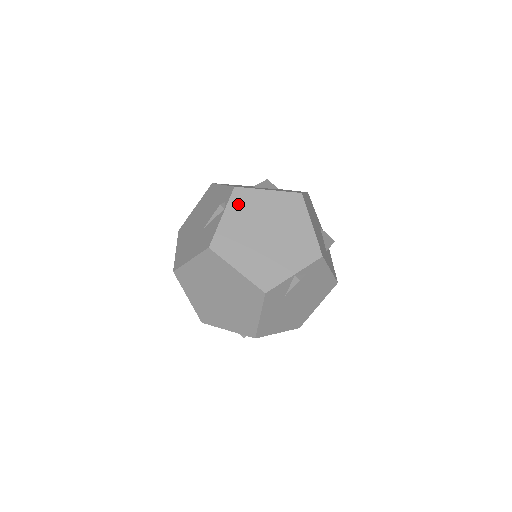
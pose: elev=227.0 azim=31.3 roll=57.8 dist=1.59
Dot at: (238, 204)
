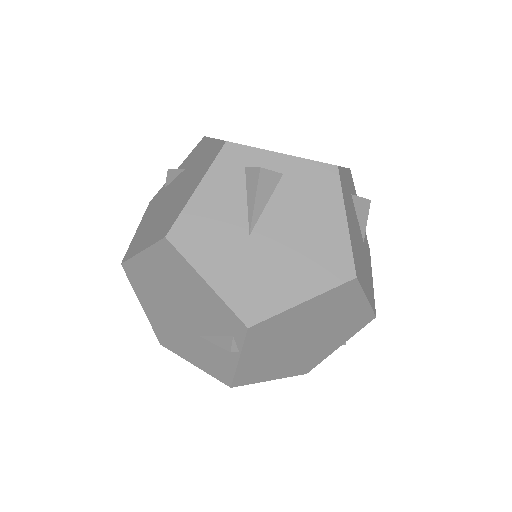
Dot at: (259, 340)
